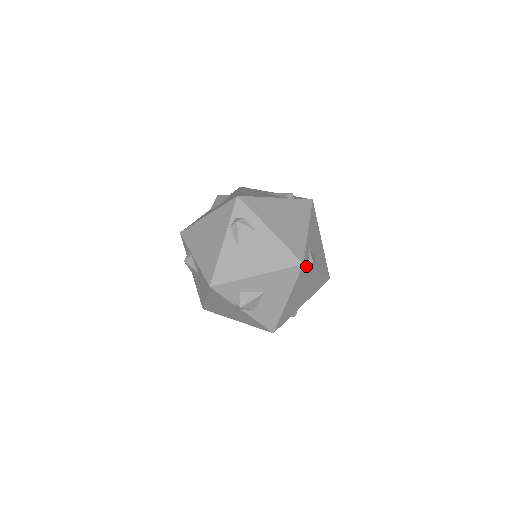
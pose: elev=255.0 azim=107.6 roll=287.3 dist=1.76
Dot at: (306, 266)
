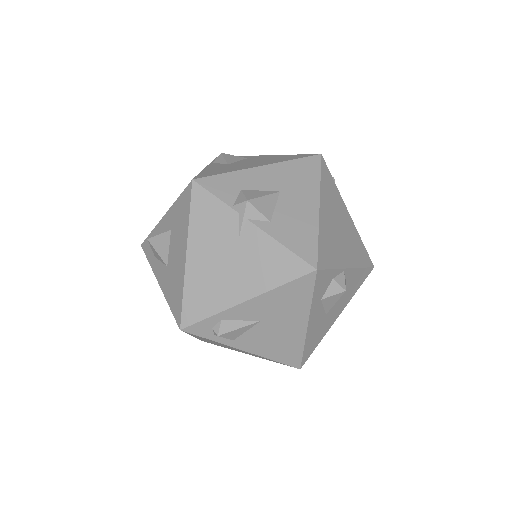
Dot at: (326, 167)
